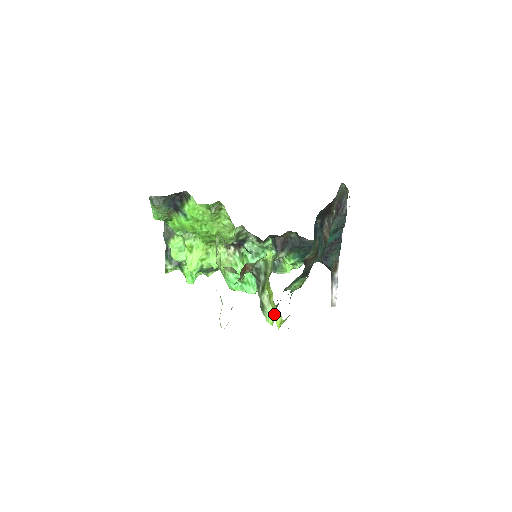
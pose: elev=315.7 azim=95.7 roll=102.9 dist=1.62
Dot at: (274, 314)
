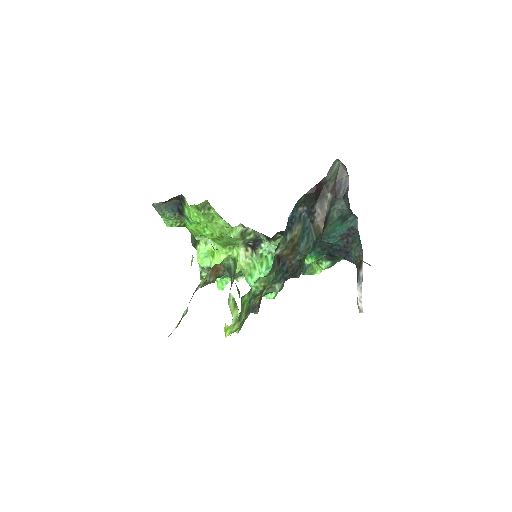
Dot at: occluded
